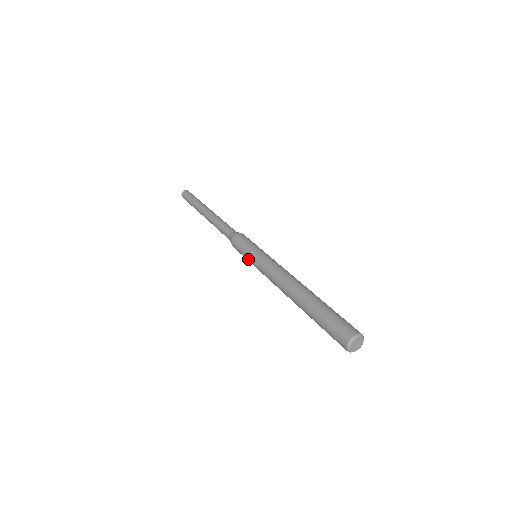
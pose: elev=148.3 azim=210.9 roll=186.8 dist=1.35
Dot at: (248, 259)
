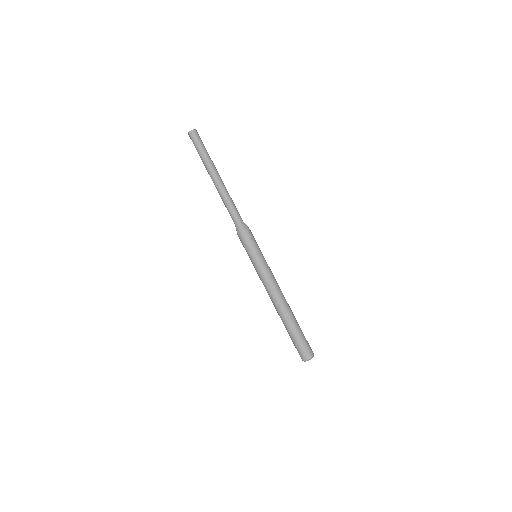
Dot at: (250, 259)
